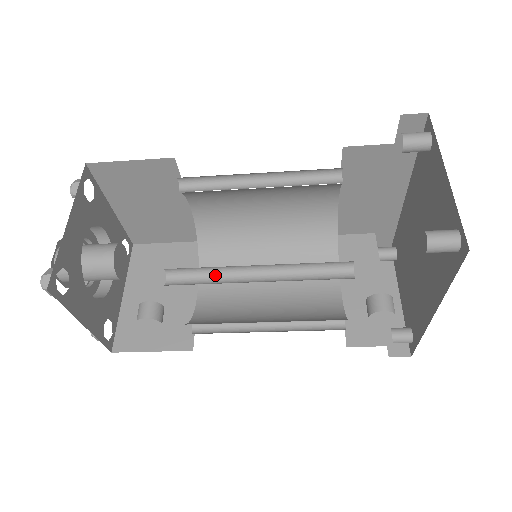
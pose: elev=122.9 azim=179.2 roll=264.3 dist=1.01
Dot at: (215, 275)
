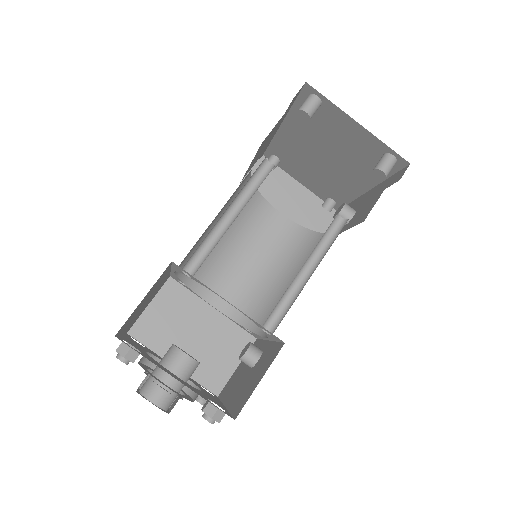
Dot at: (284, 297)
